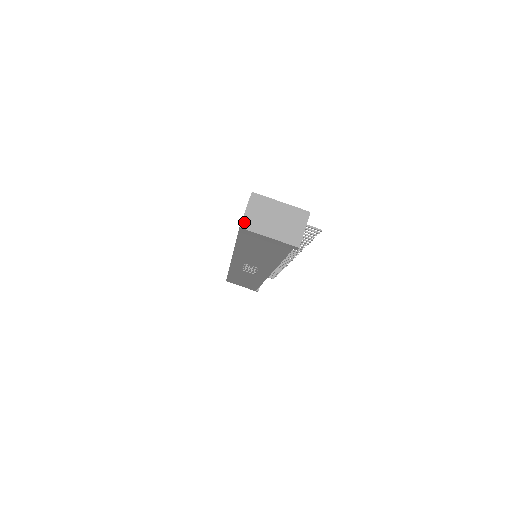
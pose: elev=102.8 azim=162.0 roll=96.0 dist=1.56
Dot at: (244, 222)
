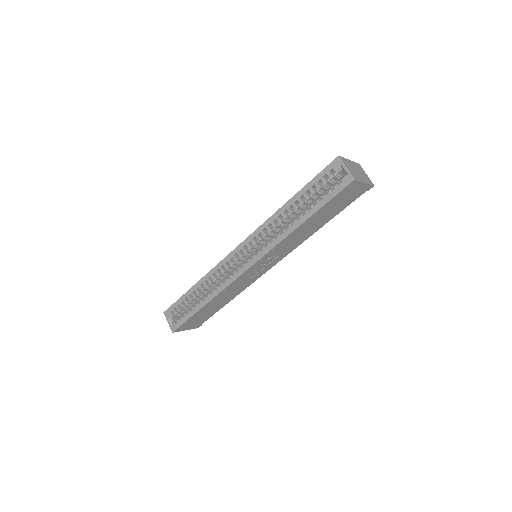
Dot at: (353, 175)
